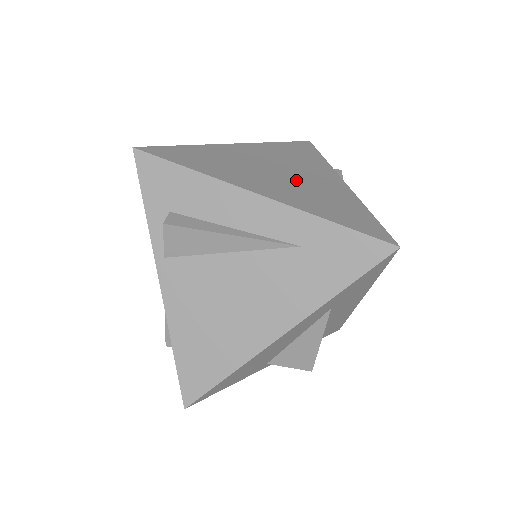
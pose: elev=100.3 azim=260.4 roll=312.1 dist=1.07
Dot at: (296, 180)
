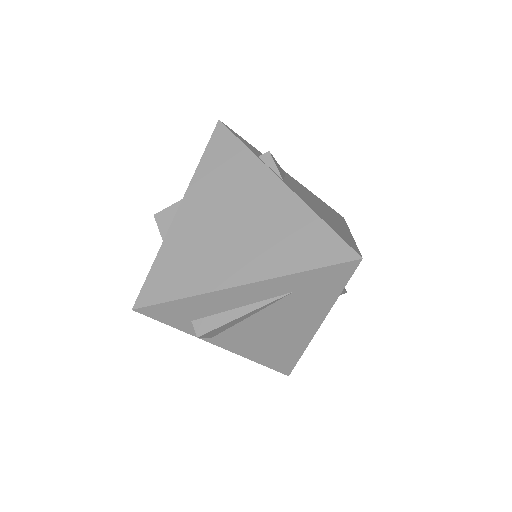
Dot at: (250, 227)
